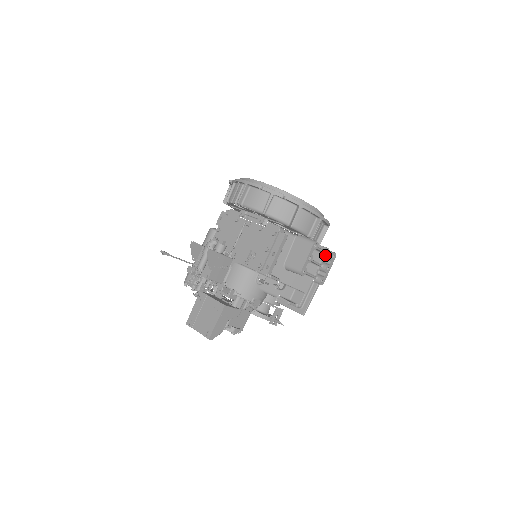
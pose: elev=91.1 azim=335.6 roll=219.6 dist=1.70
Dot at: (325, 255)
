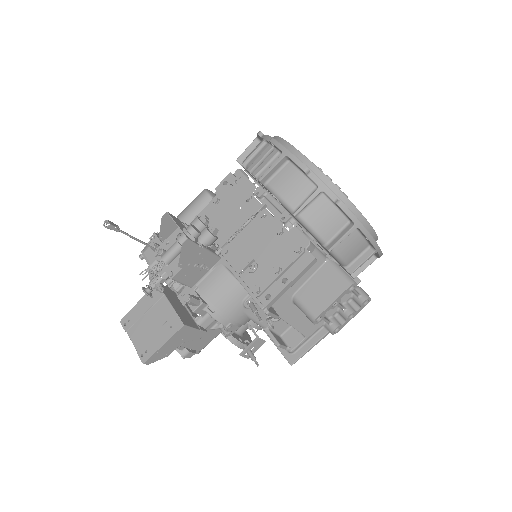
Dot at: (355, 296)
